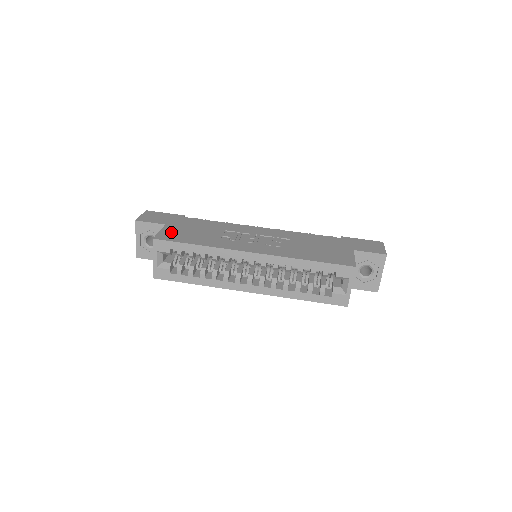
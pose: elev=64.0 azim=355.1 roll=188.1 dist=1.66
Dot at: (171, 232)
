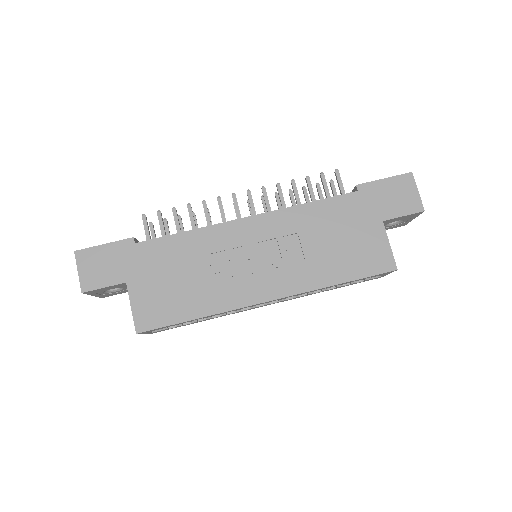
Dot at: (147, 302)
